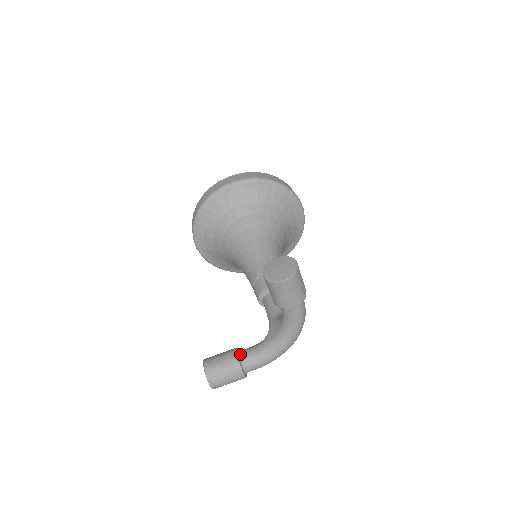
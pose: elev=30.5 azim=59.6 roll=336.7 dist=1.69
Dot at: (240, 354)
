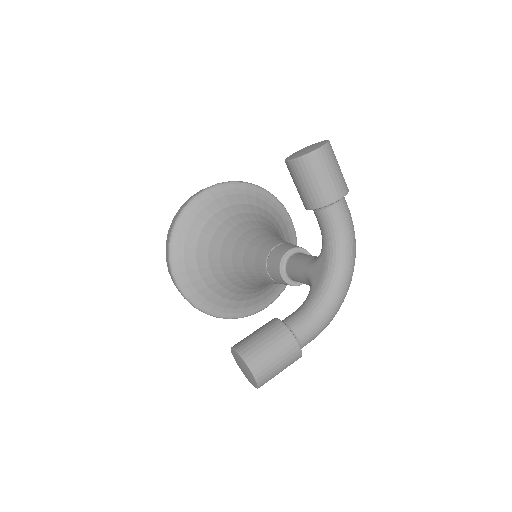
Dot at: (282, 321)
